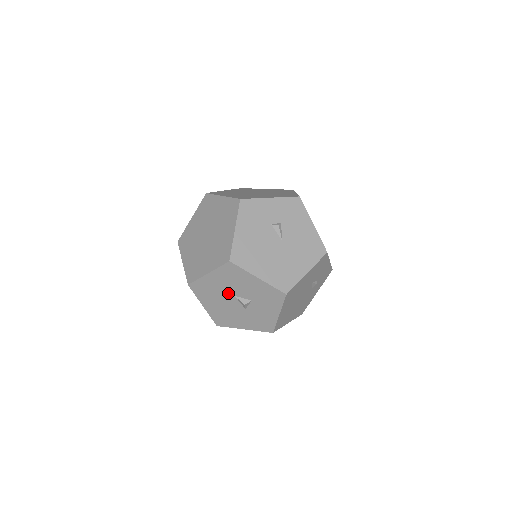
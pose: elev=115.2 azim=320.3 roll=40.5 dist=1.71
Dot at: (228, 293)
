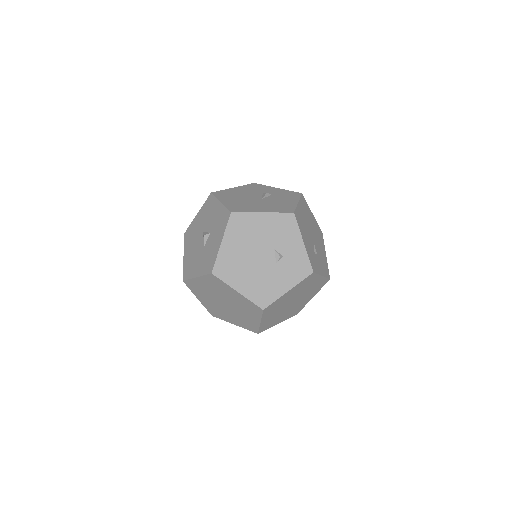
Dot at: (201, 231)
